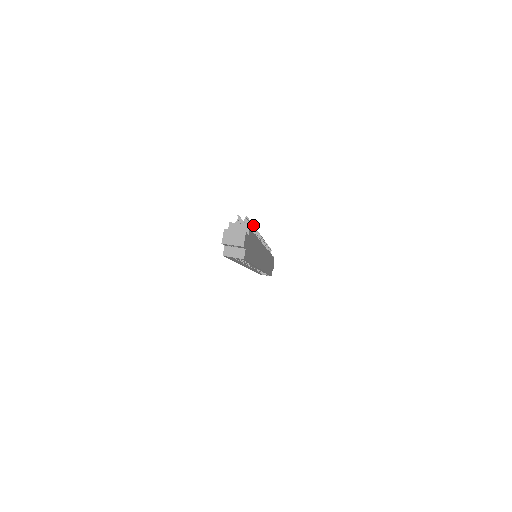
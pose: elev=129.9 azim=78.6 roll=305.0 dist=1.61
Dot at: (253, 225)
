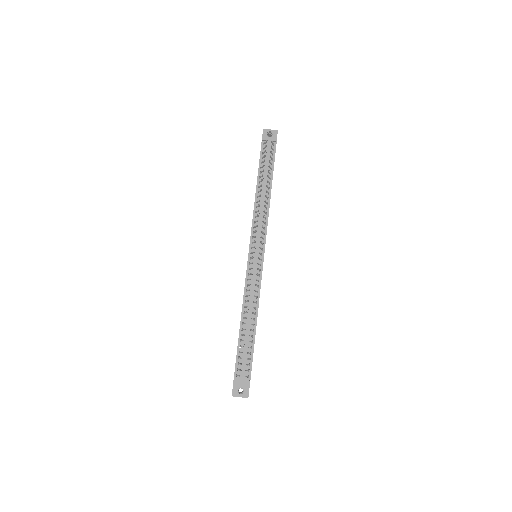
Dot at: (251, 330)
